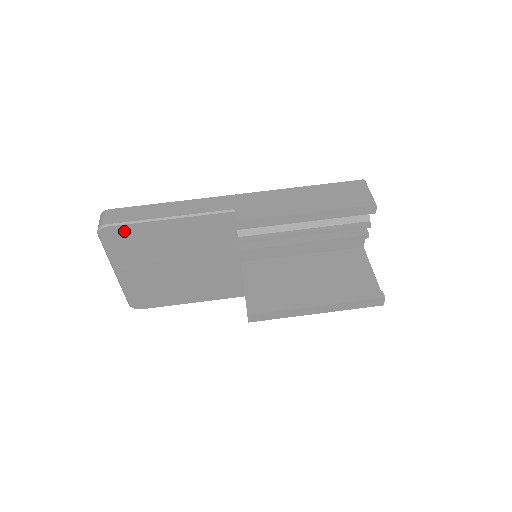
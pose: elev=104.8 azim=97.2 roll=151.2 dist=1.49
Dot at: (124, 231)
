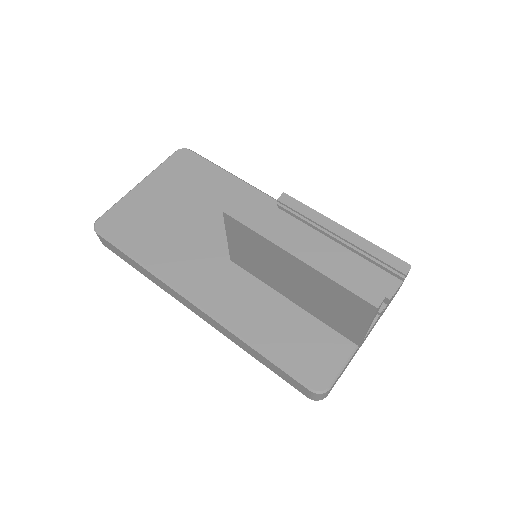
Dot at: (194, 160)
